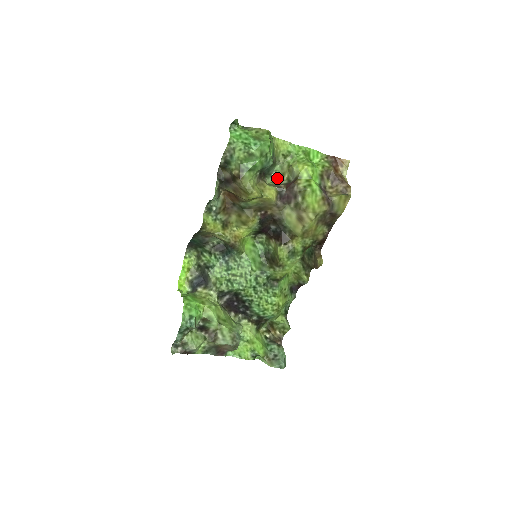
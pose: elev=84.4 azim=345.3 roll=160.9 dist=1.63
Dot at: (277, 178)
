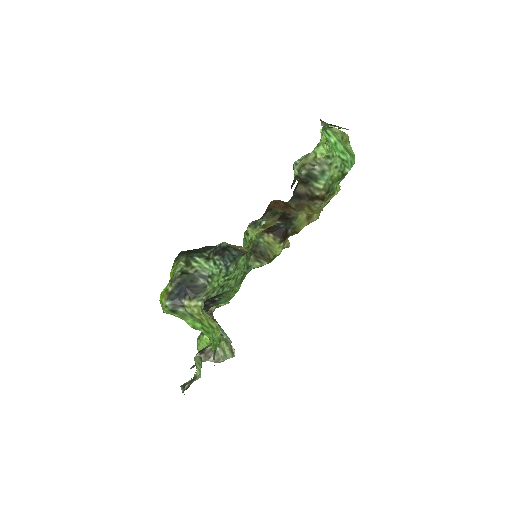
Dot at: (297, 168)
